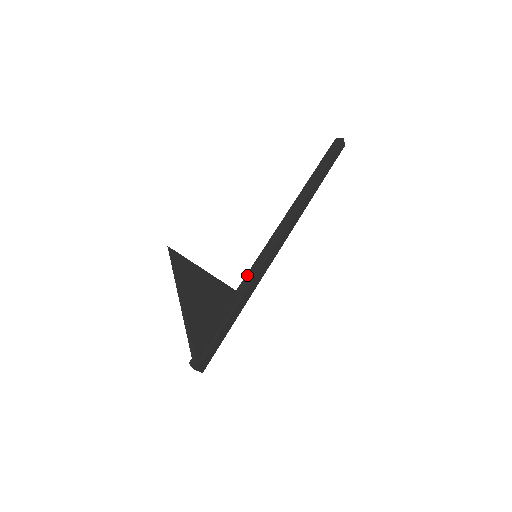
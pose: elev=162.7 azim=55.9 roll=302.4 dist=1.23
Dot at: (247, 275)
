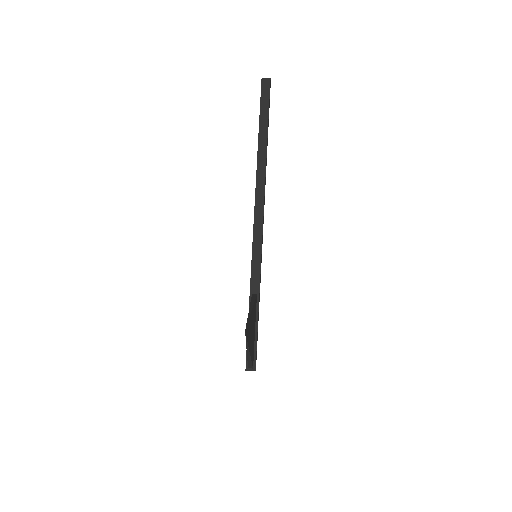
Dot at: (252, 273)
